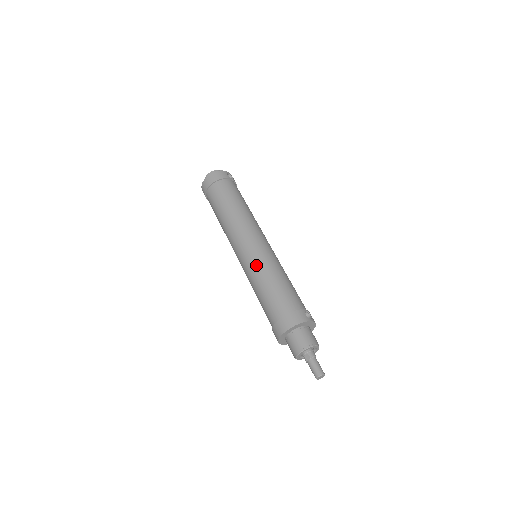
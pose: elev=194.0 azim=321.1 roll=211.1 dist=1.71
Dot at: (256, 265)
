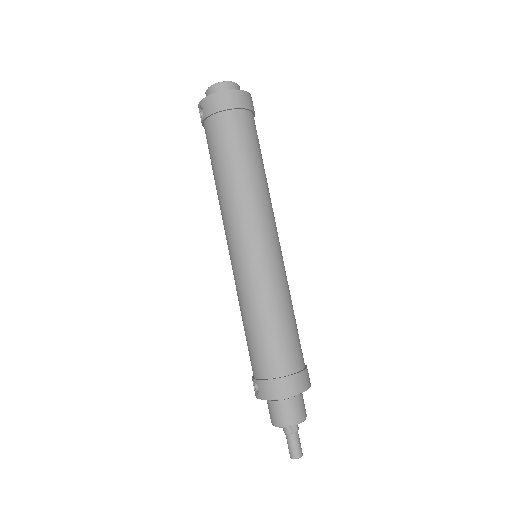
Dot at: (278, 281)
